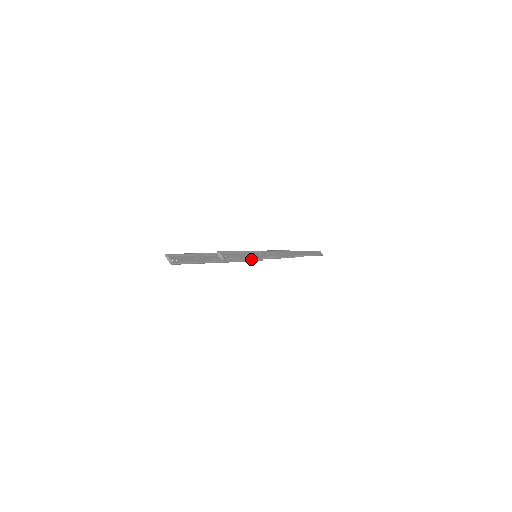
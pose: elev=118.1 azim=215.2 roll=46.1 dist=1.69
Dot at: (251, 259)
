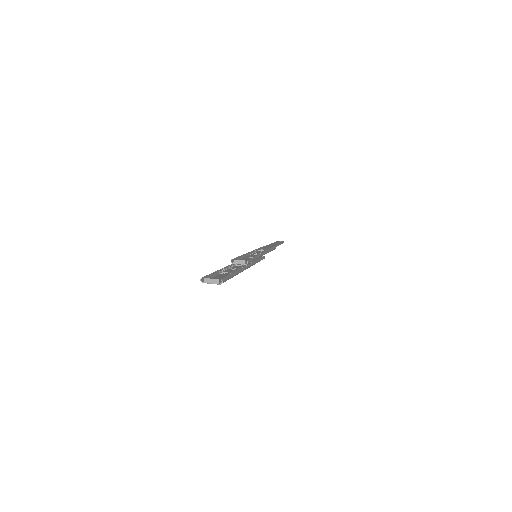
Dot at: (259, 257)
